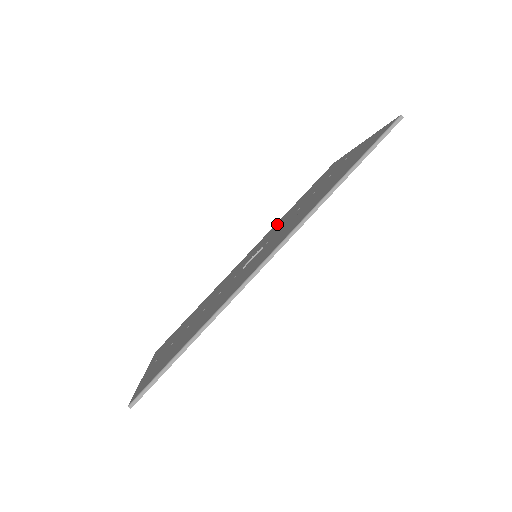
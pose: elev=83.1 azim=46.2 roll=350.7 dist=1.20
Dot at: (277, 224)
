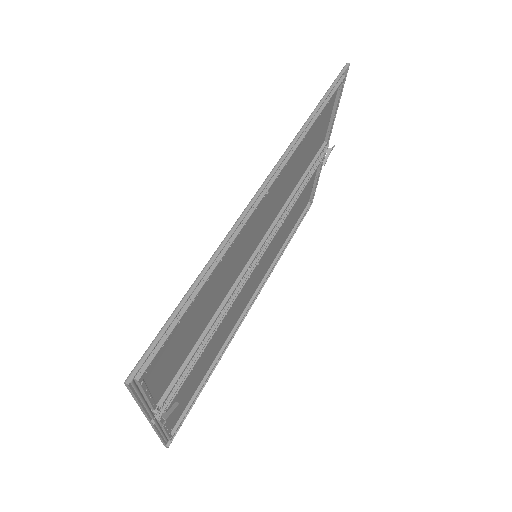
Dot at: (272, 257)
